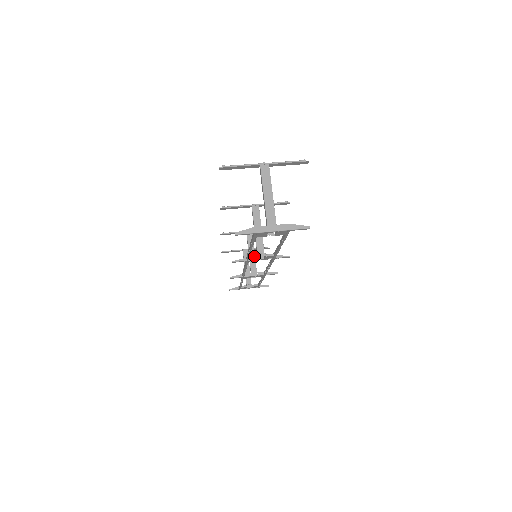
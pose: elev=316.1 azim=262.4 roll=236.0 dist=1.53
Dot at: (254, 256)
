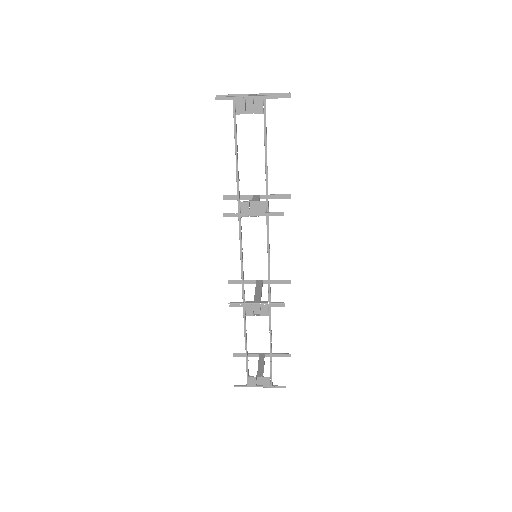
Dot at: (245, 204)
